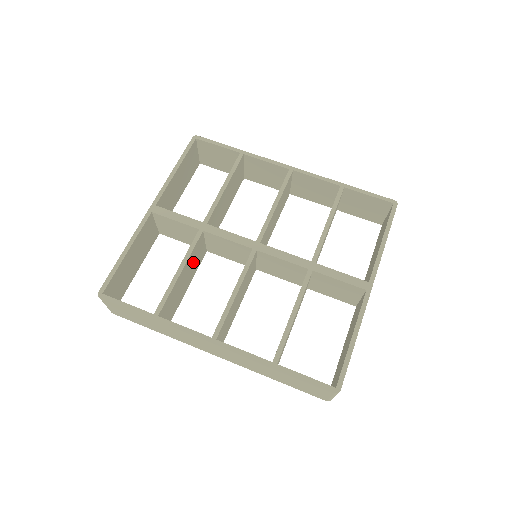
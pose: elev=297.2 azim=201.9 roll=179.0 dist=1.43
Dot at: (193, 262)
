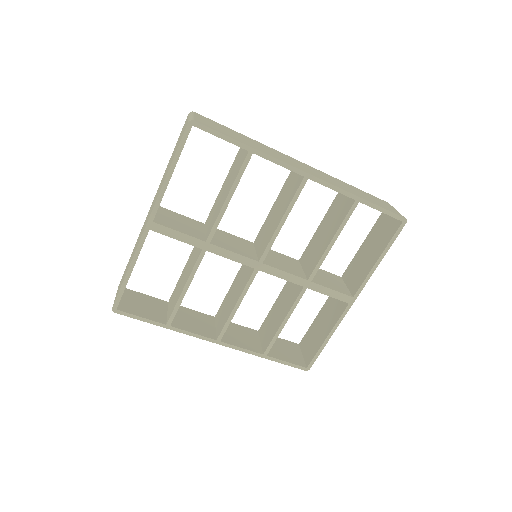
Dot at: occluded
